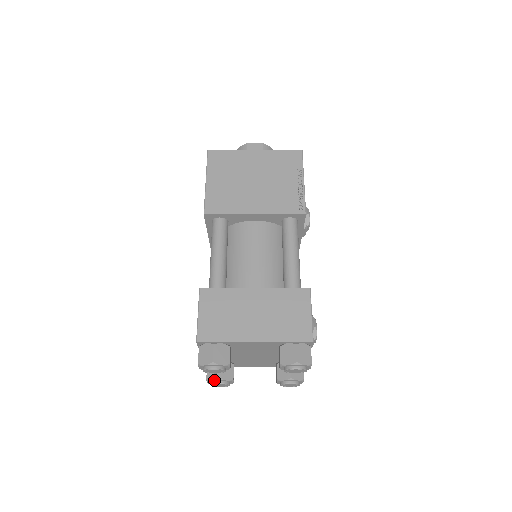
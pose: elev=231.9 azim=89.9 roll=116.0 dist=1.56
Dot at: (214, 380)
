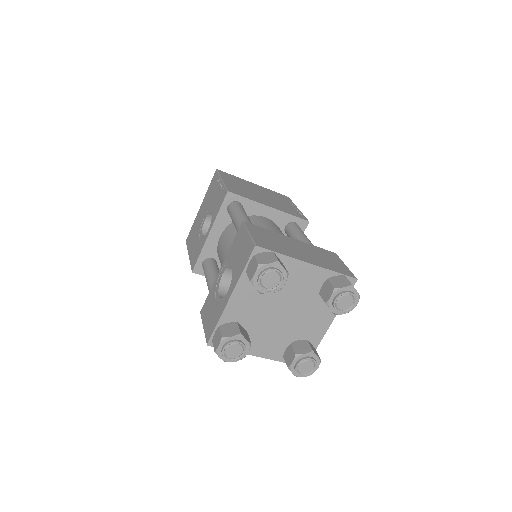
Dot at: (234, 336)
